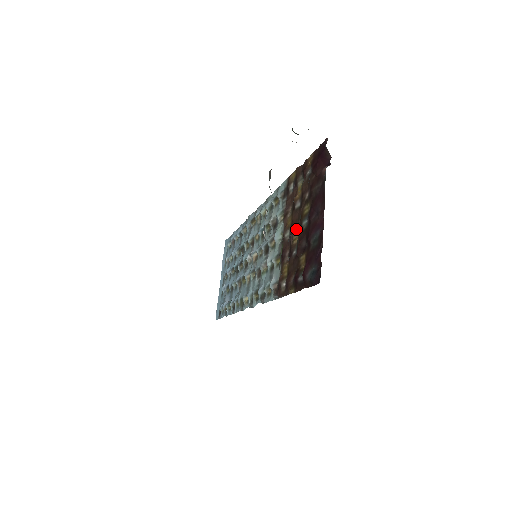
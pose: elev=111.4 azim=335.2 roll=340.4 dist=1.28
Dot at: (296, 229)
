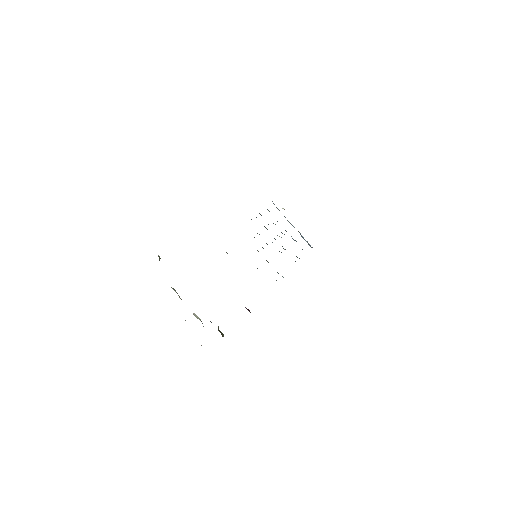
Dot at: occluded
